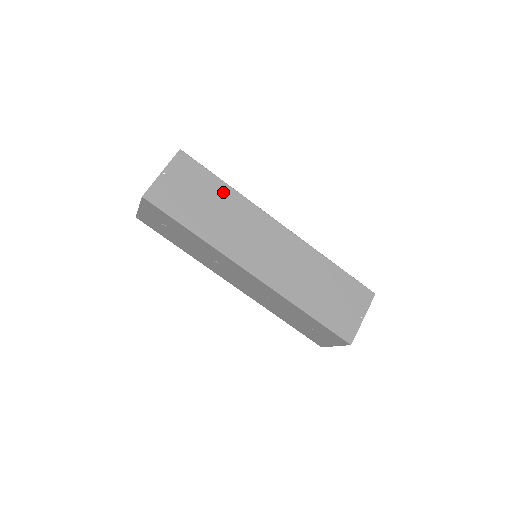
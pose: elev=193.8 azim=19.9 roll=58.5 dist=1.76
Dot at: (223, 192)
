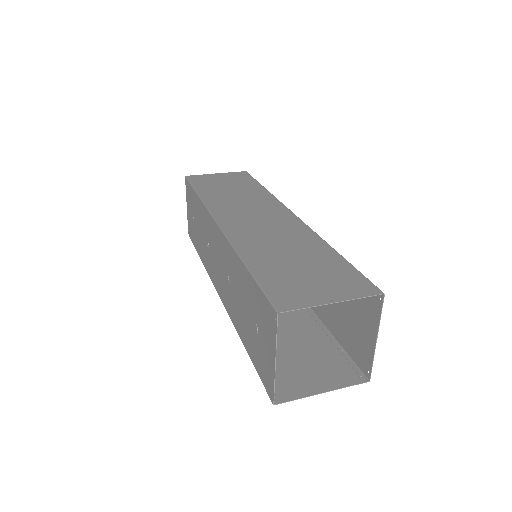
Dot at: (255, 189)
